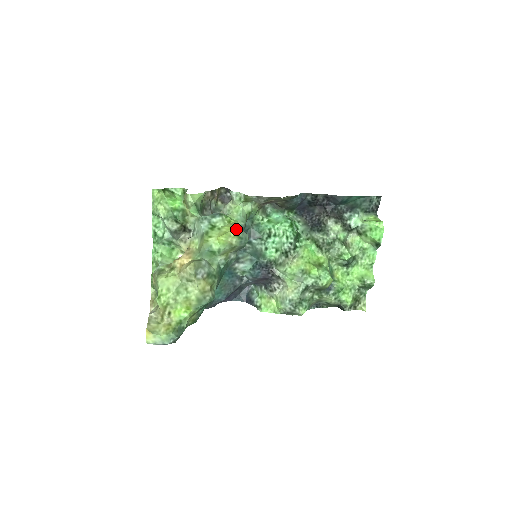
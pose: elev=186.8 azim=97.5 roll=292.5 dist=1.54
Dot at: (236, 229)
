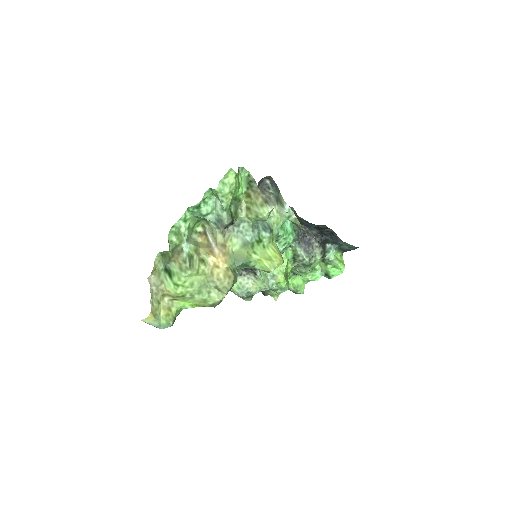
Dot at: (282, 263)
